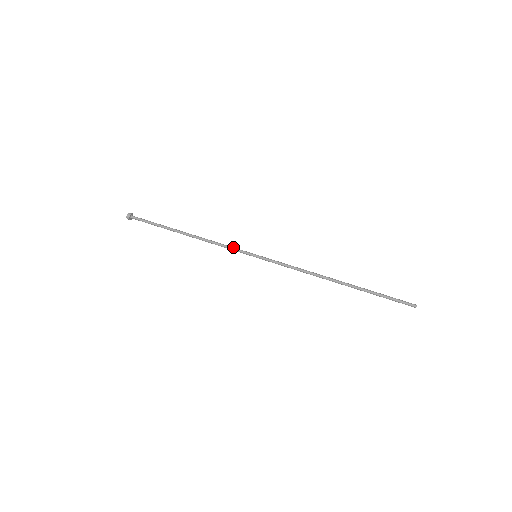
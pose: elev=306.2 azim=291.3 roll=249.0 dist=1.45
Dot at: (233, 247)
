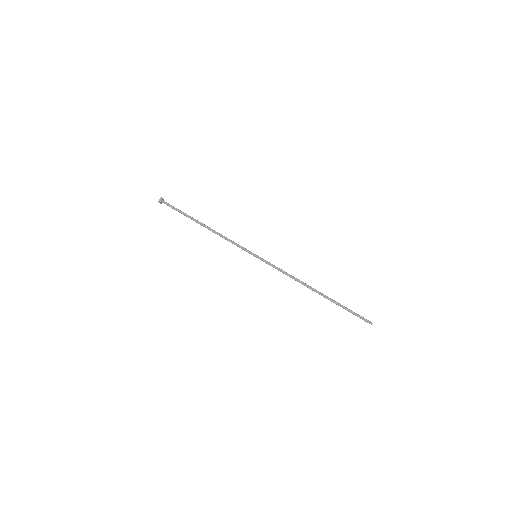
Dot at: (239, 245)
